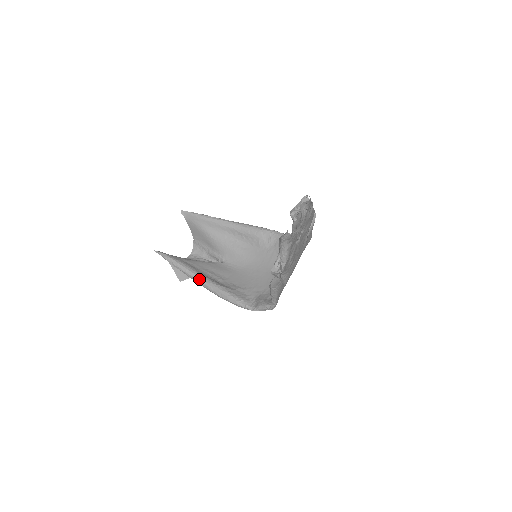
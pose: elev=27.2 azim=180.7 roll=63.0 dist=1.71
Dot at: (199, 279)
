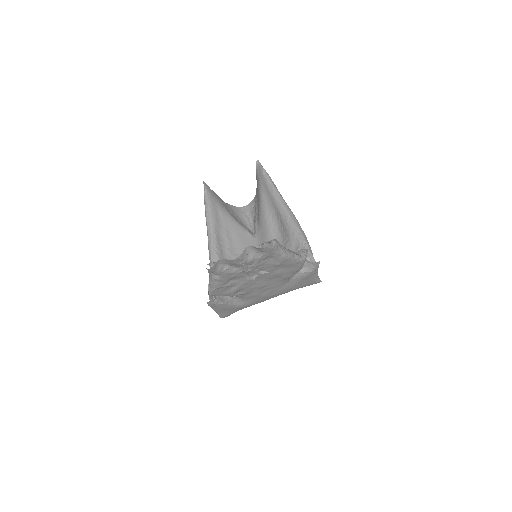
Dot at: (209, 236)
